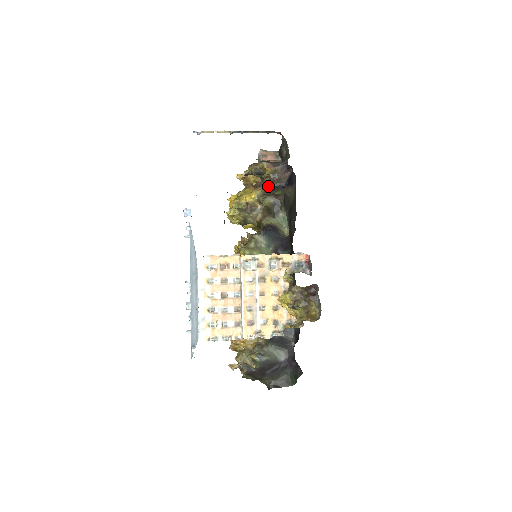
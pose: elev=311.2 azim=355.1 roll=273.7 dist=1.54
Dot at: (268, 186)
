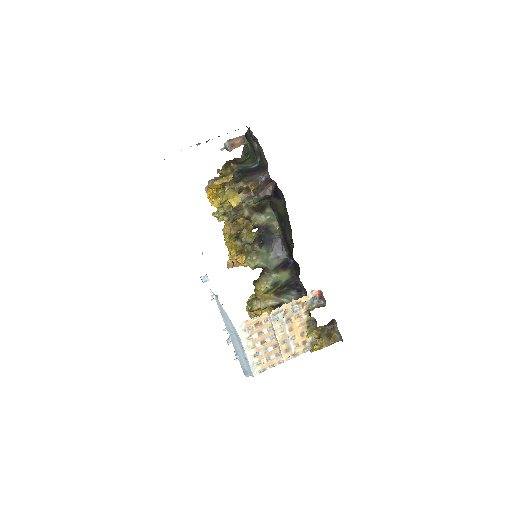
Dot at: (255, 200)
